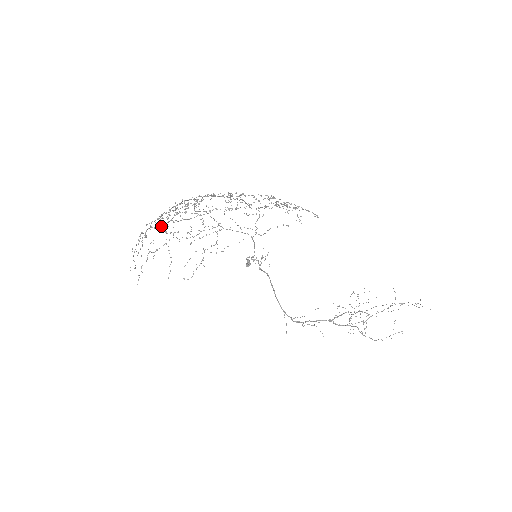
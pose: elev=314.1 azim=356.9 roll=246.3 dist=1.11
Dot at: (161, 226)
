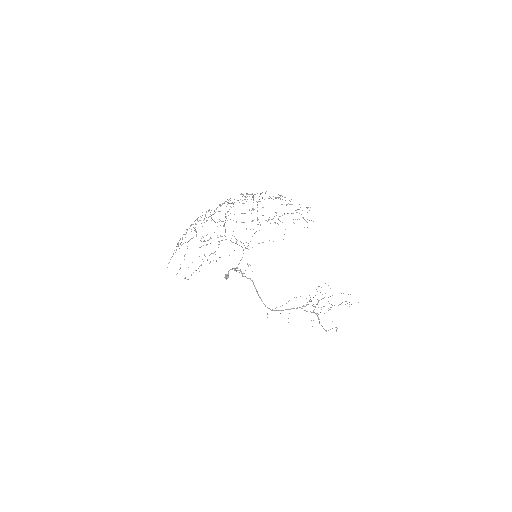
Dot at: occluded
